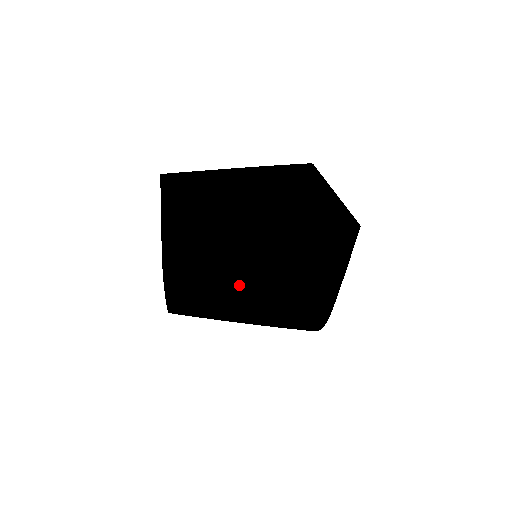
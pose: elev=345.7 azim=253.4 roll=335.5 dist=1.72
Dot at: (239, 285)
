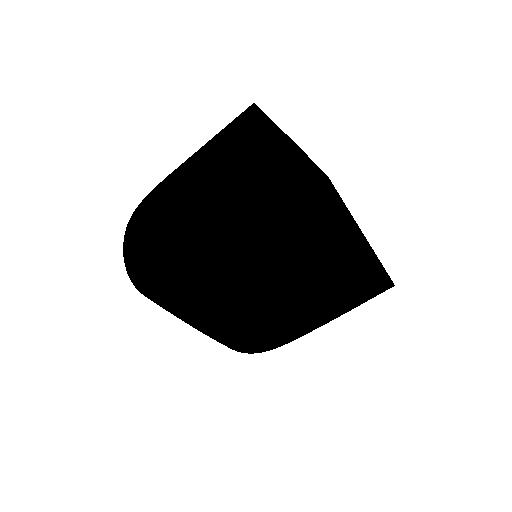
Dot at: (270, 300)
